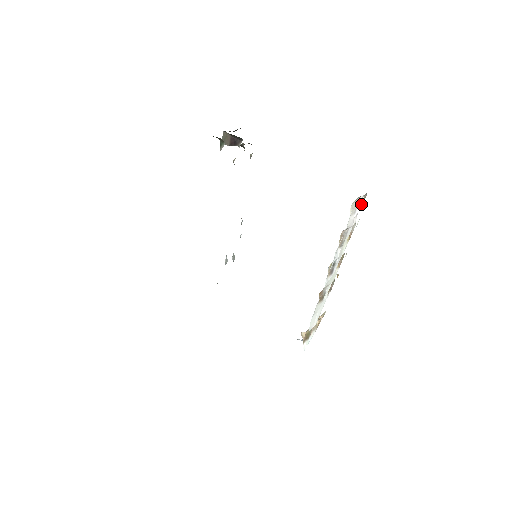
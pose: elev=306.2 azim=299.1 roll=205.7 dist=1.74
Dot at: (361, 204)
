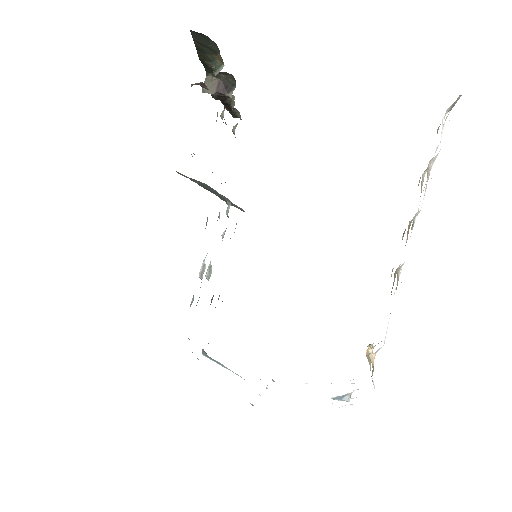
Dot at: occluded
